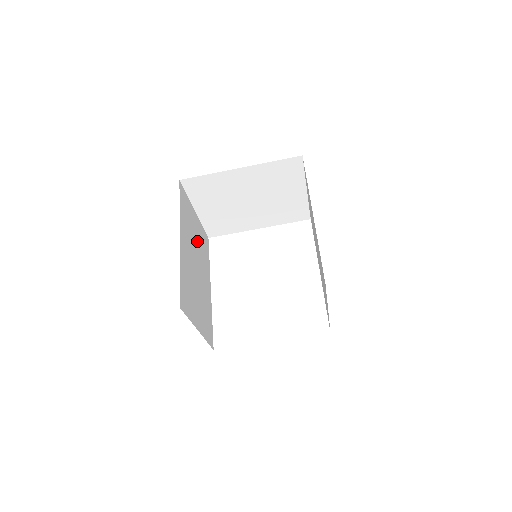
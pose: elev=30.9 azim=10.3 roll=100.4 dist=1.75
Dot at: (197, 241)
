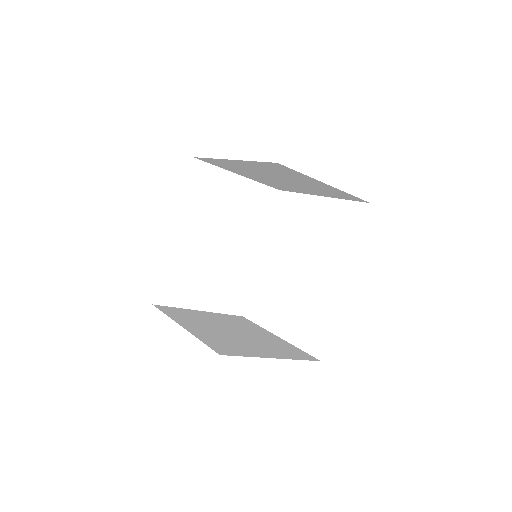
Dot at: (233, 211)
